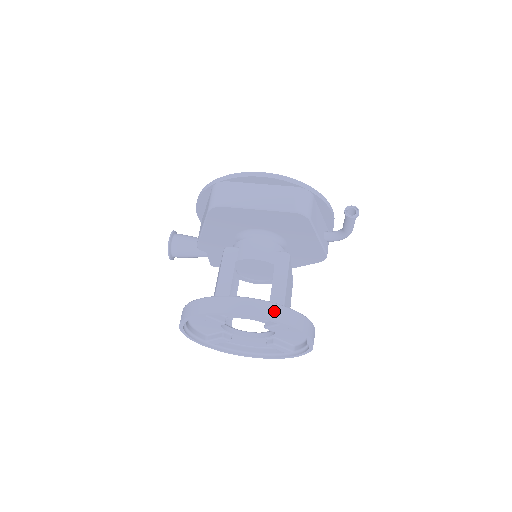
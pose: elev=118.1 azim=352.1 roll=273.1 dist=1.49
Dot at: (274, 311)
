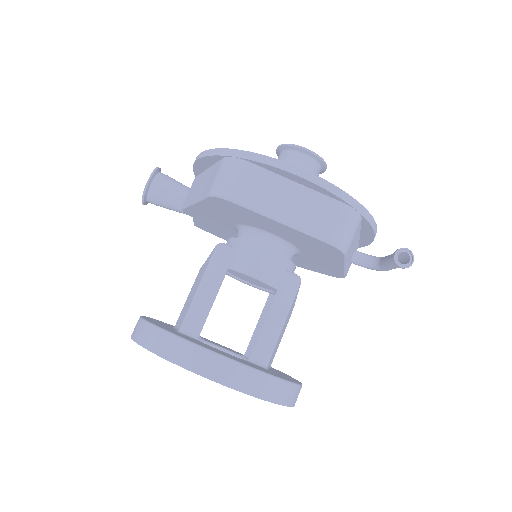
Dot at: (259, 384)
